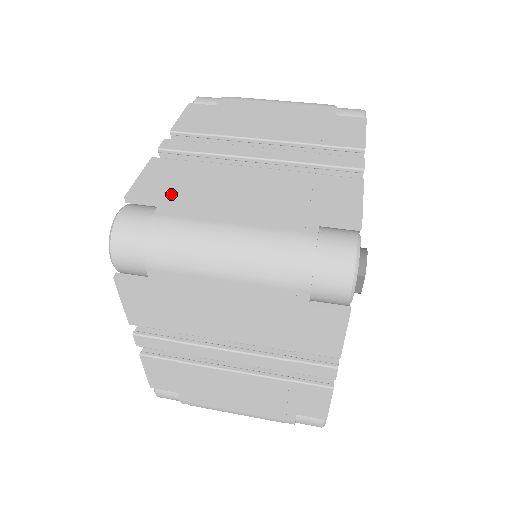
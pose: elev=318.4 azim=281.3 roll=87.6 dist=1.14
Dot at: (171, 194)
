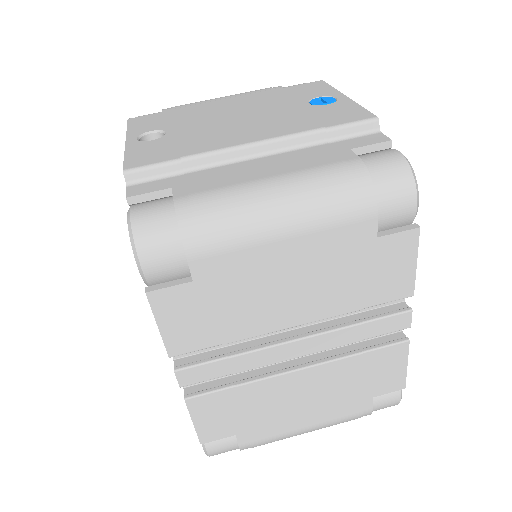
Dot at: (239, 427)
